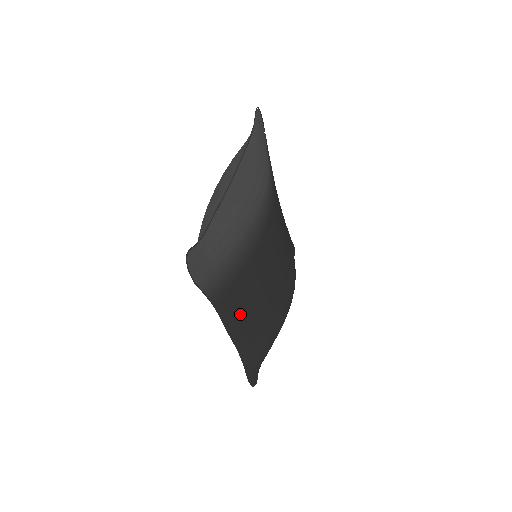
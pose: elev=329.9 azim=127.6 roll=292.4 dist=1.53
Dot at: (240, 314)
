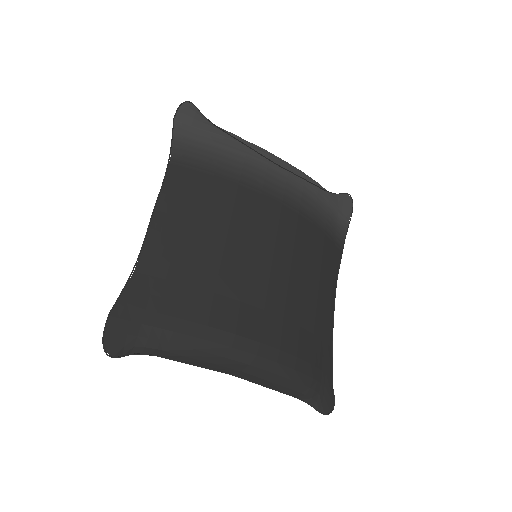
Dot at: (182, 212)
